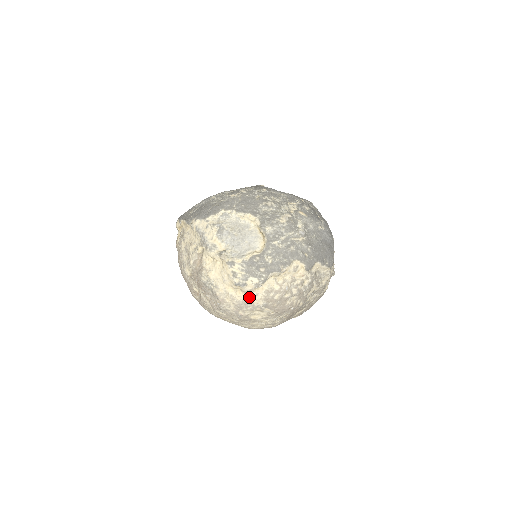
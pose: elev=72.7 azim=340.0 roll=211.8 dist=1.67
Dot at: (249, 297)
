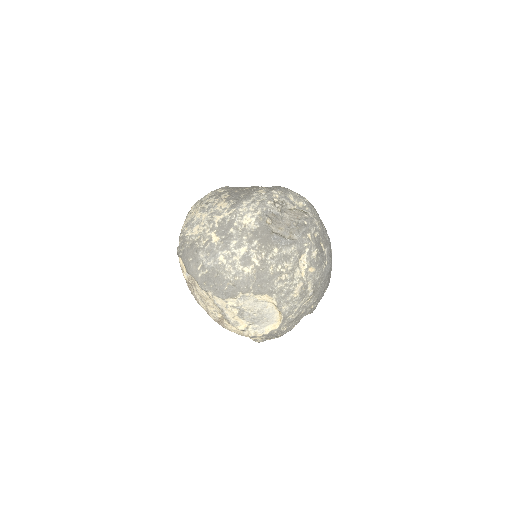
Dot at: occluded
